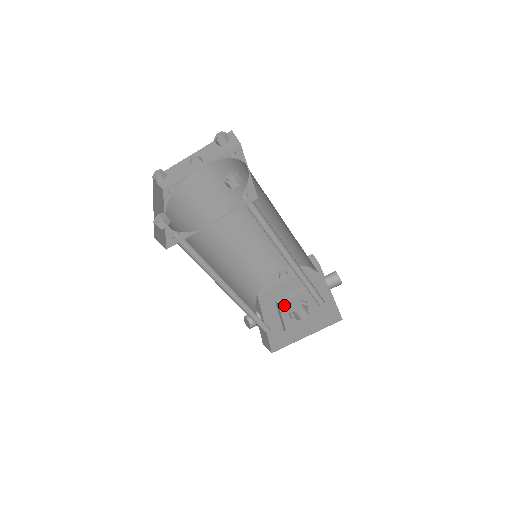
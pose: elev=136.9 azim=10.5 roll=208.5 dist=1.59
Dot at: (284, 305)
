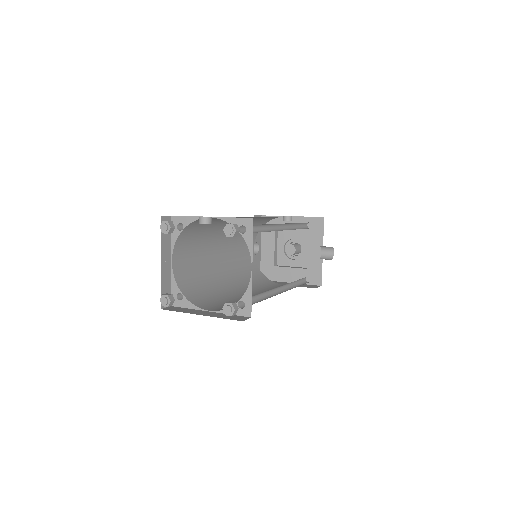
Dot at: (282, 235)
